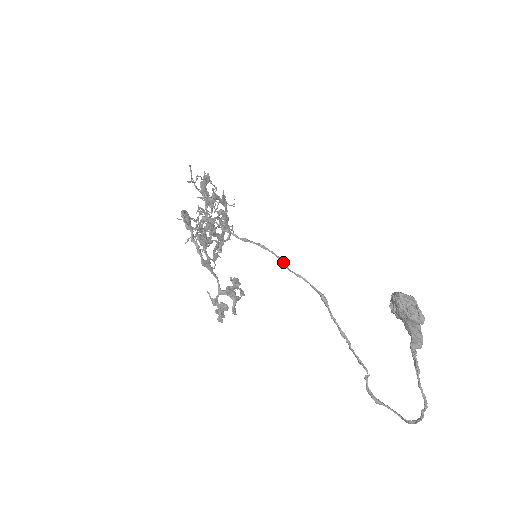
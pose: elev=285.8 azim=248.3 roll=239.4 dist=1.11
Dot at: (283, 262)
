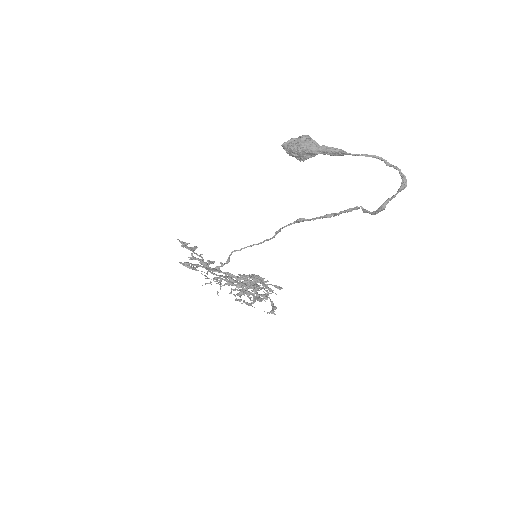
Dot at: (268, 239)
